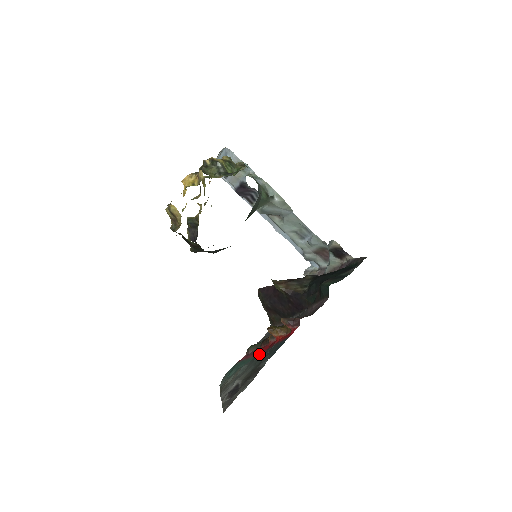
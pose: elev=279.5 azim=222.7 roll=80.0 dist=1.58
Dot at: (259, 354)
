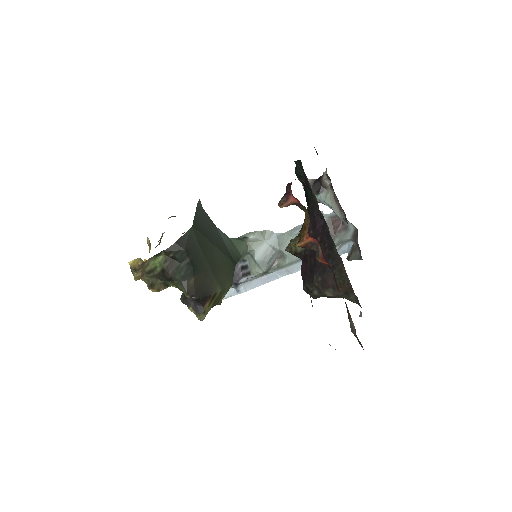
Dot at: occluded
